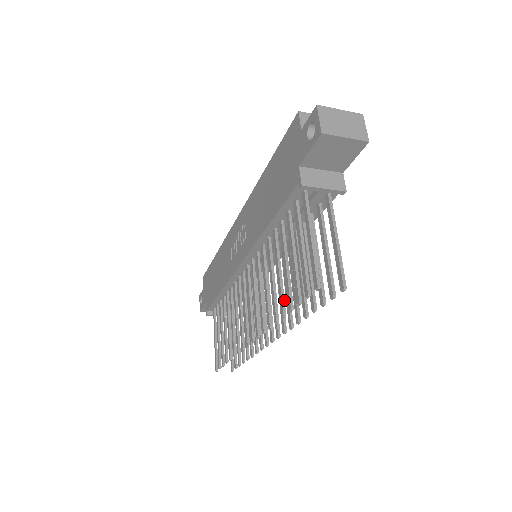
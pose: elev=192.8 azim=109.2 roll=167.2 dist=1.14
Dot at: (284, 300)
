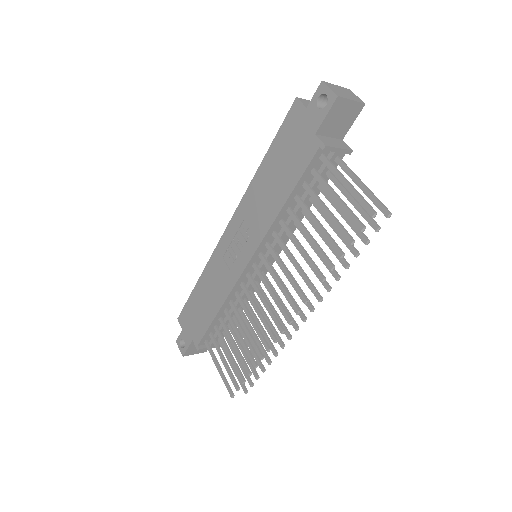
Dot at: (327, 256)
